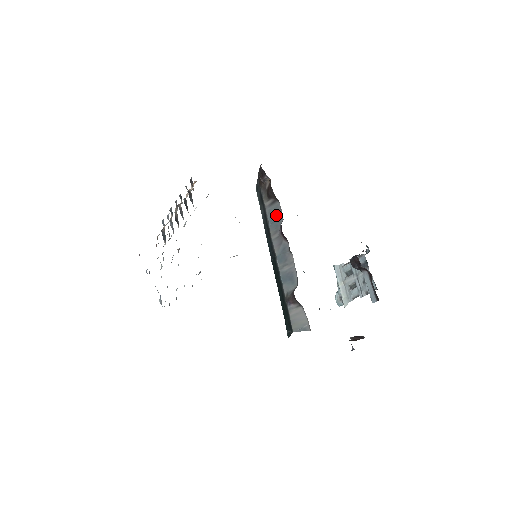
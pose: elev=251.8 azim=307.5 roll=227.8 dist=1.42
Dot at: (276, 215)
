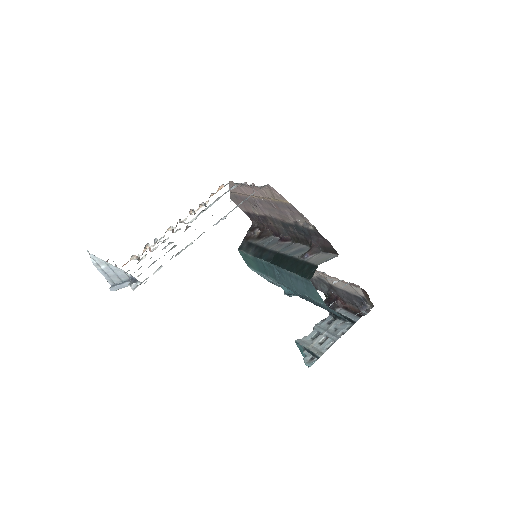
Dot at: (271, 240)
